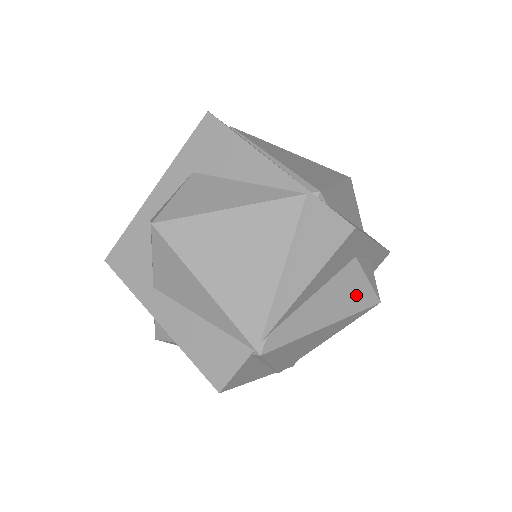
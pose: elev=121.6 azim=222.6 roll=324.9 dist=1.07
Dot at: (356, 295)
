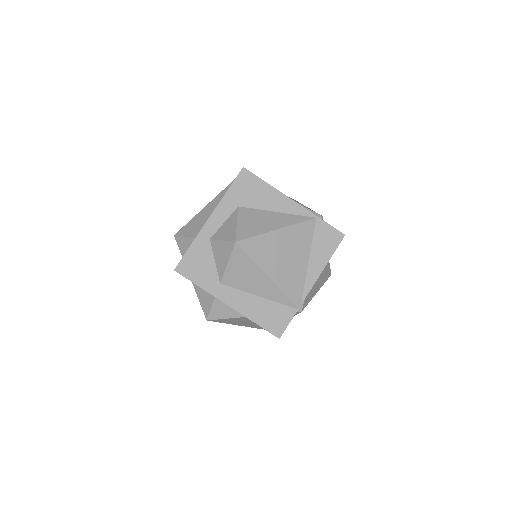
Dot at: (326, 272)
